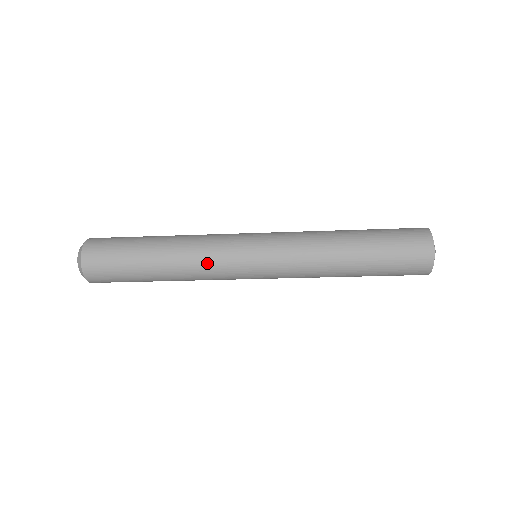
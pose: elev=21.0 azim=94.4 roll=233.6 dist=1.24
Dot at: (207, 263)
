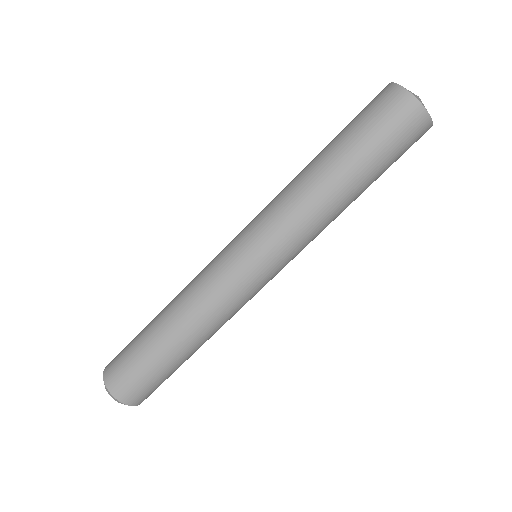
Dot at: (208, 295)
